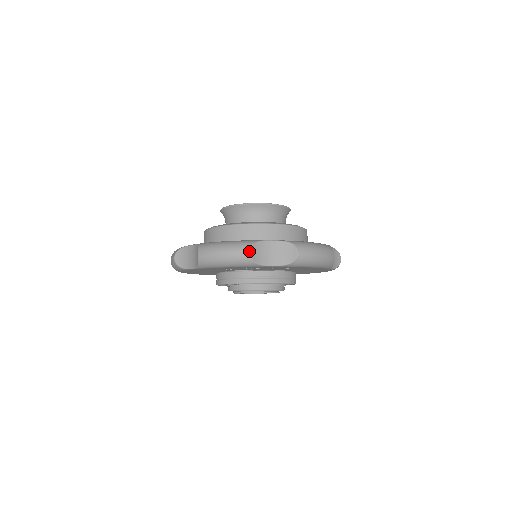
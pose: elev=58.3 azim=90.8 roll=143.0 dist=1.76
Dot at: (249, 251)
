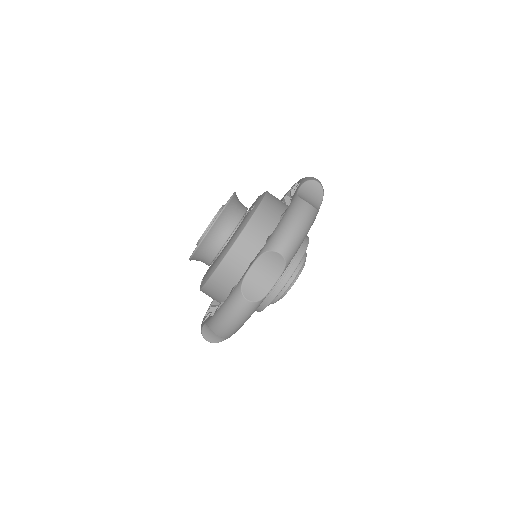
Dot at: (245, 300)
